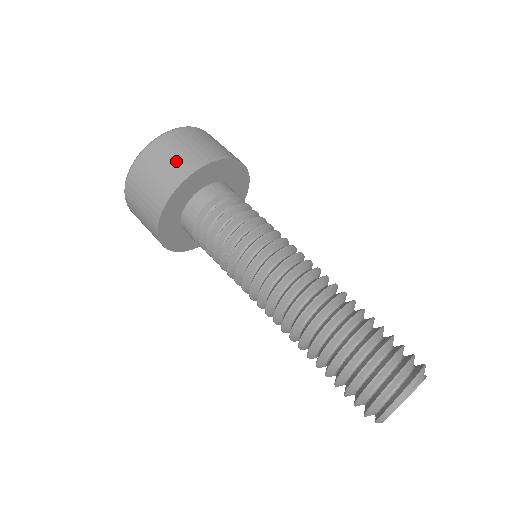
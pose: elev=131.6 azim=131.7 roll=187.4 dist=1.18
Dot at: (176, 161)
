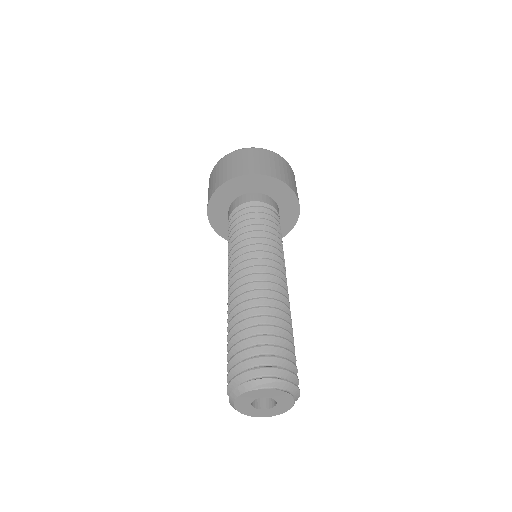
Dot at: (239, 165)
